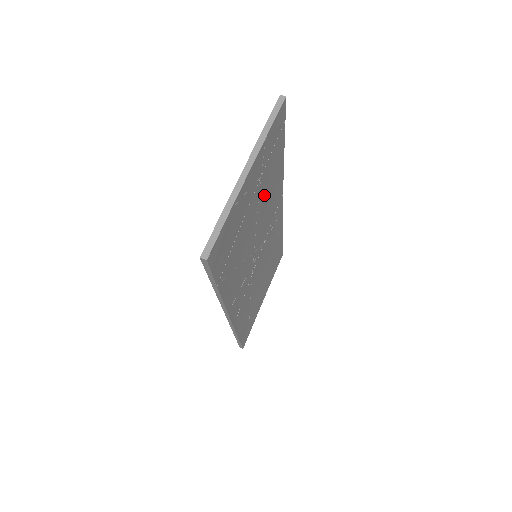
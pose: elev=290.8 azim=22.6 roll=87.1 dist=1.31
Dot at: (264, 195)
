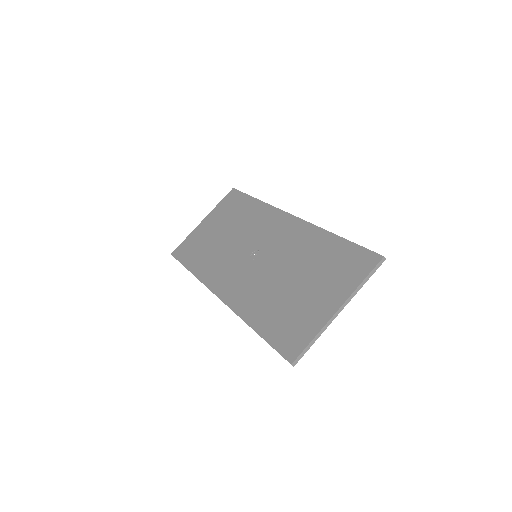
Dot at: (310, 264)
